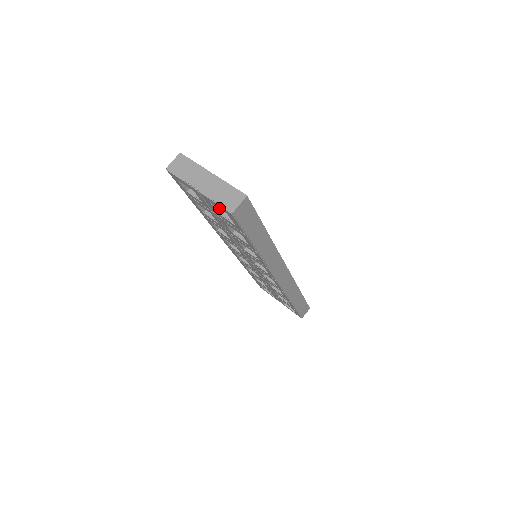
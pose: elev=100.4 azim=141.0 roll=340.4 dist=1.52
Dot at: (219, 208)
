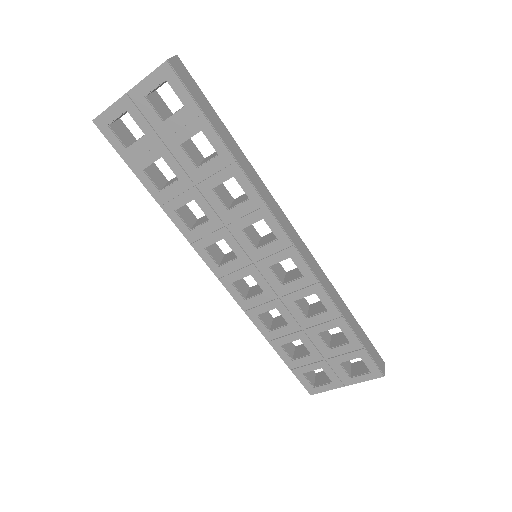
Dot at: (162, 116)
